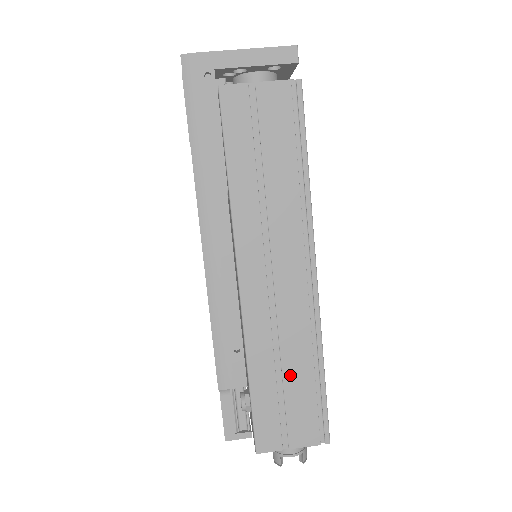
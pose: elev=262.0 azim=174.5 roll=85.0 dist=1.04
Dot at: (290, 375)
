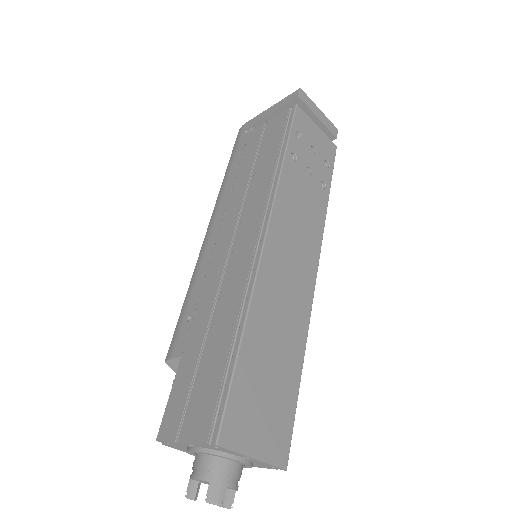
Dot at: (212, 344)
